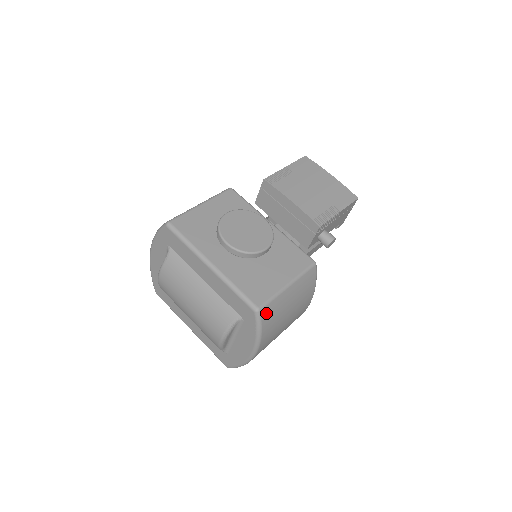
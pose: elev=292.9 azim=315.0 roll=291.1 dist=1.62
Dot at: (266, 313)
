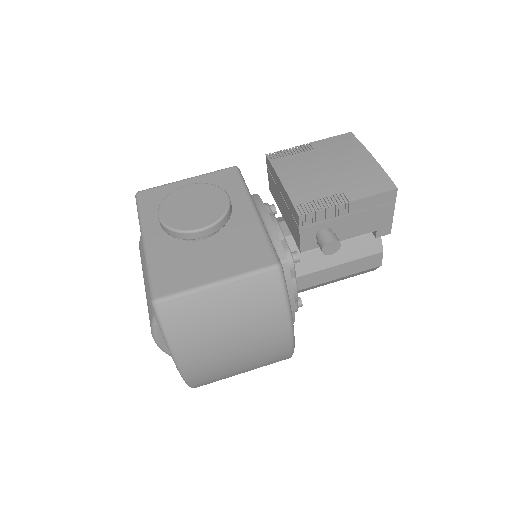
Dot at: (170, 311)
